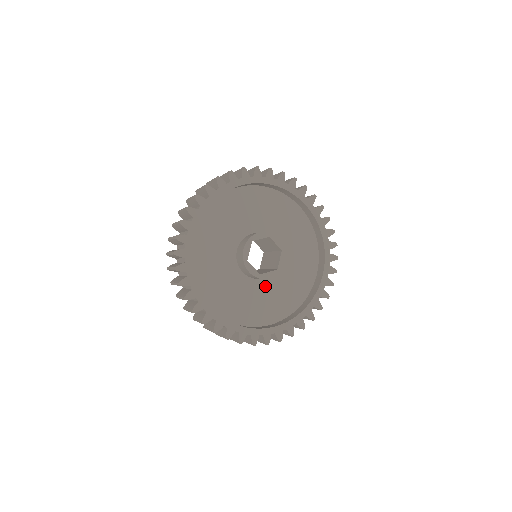
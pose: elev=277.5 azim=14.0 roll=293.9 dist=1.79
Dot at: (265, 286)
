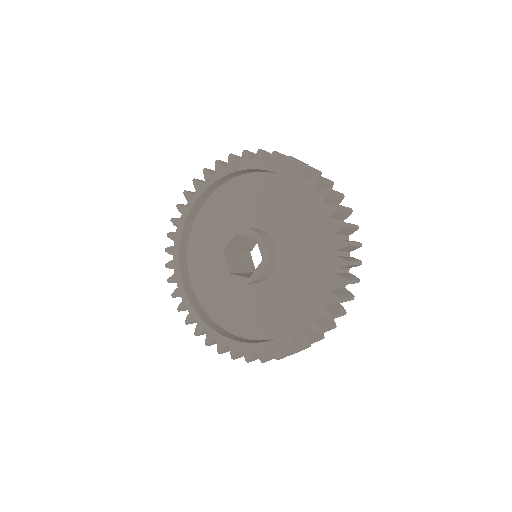
Dot at: (279, 280)
